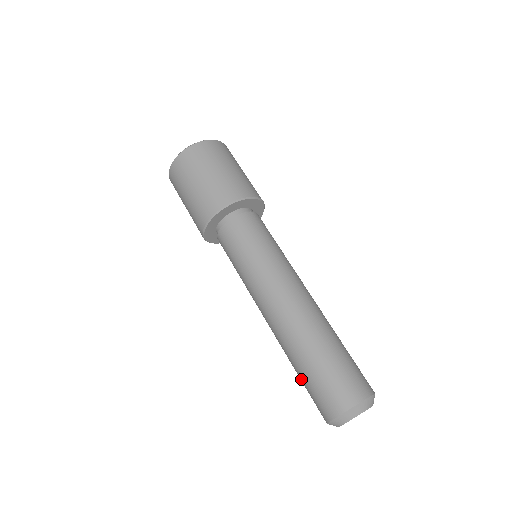
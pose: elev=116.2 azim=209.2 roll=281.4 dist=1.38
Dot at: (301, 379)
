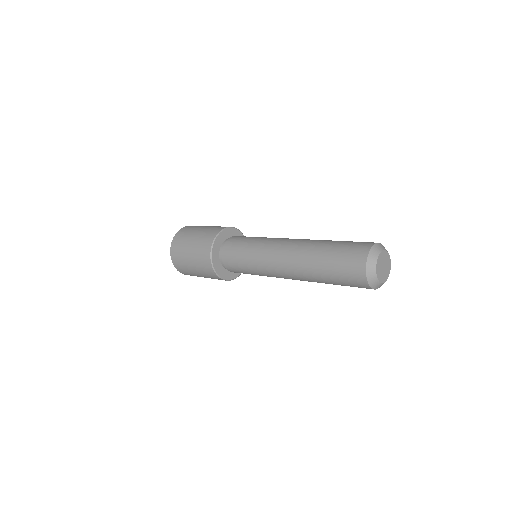
Dot at: (330, 268)
